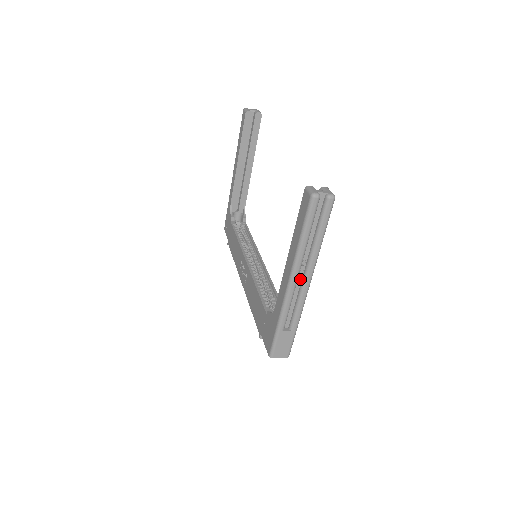
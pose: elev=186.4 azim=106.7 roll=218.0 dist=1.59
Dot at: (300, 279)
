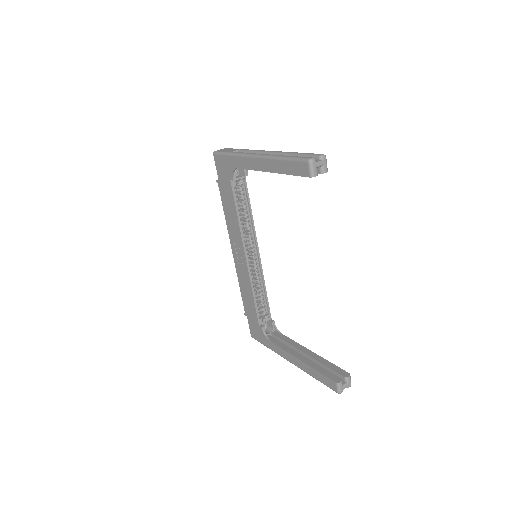
Dot at: occluded
